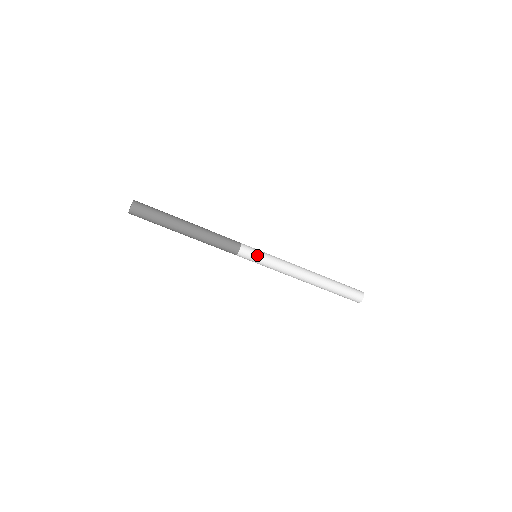
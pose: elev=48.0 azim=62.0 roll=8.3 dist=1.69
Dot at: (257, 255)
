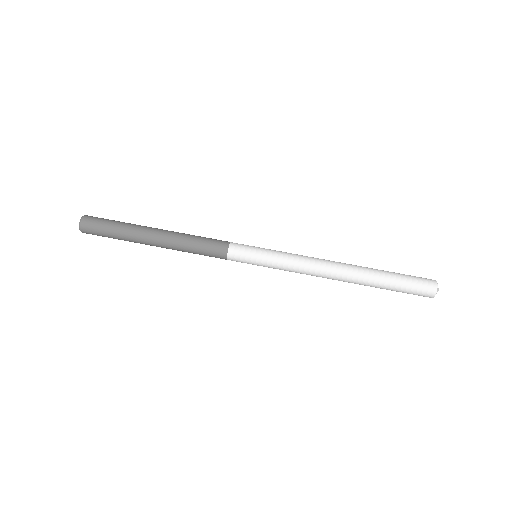
Dot at: (255, 247)
